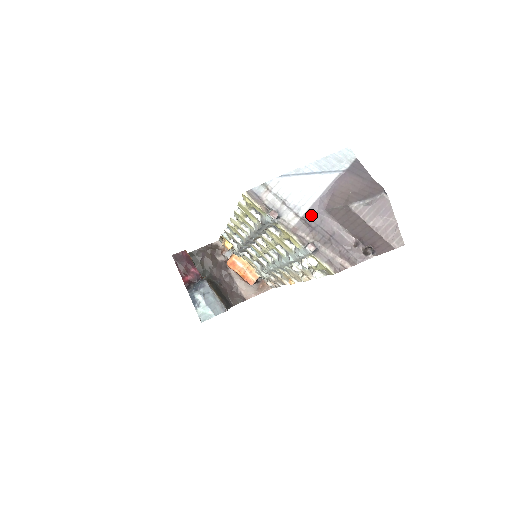
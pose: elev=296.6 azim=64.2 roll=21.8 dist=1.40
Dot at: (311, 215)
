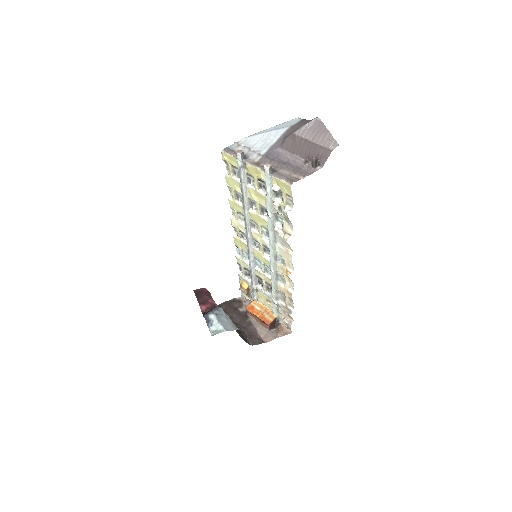
Dot at: (270, 153)
